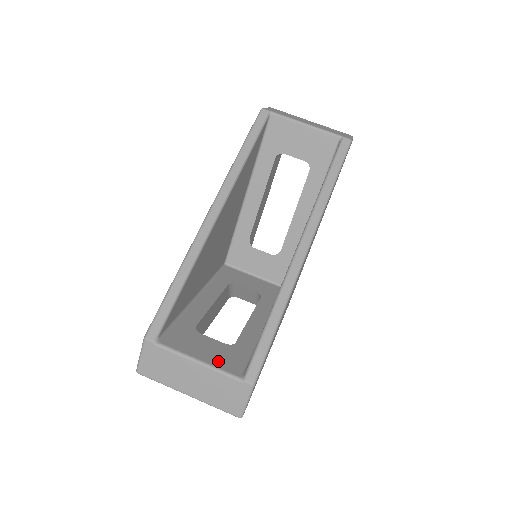
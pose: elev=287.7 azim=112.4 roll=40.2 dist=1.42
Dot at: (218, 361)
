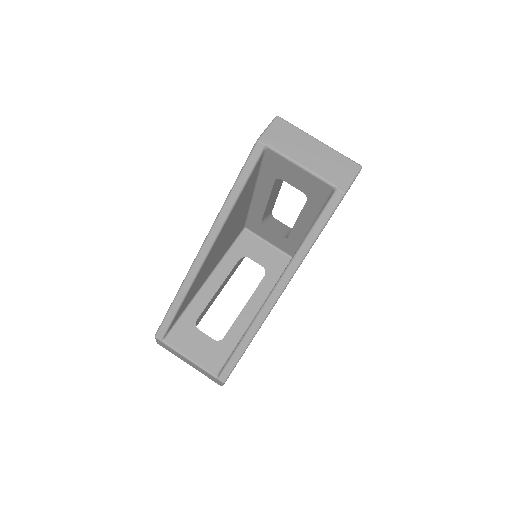
Dot at: (204, 360)
